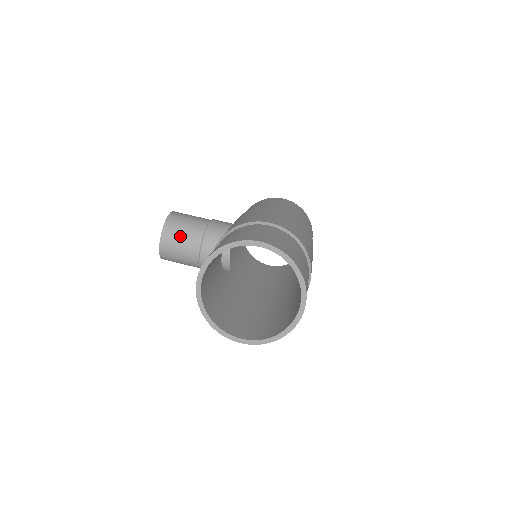
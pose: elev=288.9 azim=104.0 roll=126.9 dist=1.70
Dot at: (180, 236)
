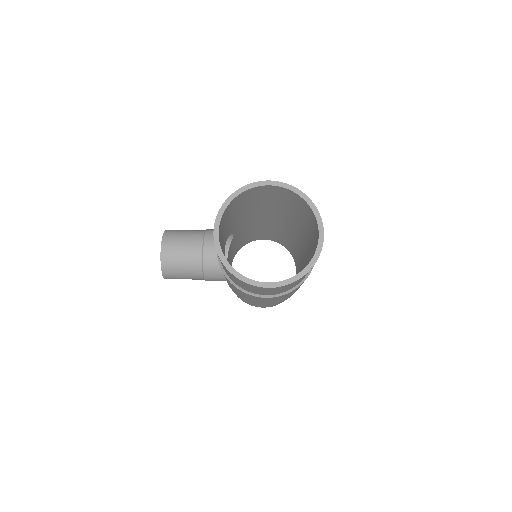
Dot at: (181, 240)
